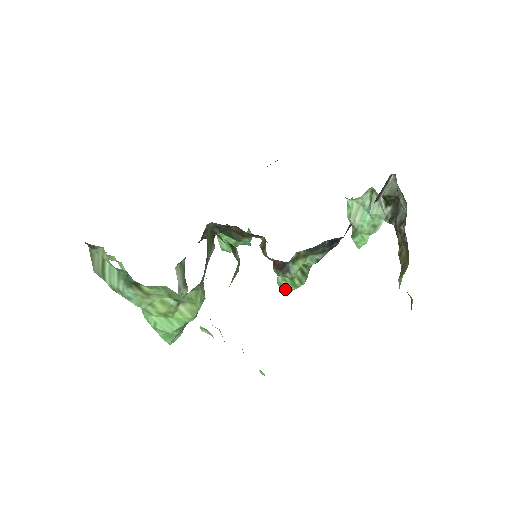
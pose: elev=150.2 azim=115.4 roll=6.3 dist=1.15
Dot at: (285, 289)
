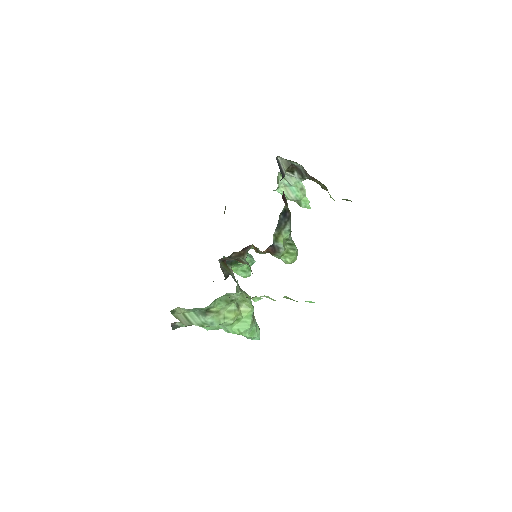
Dot at: (291, 262)
